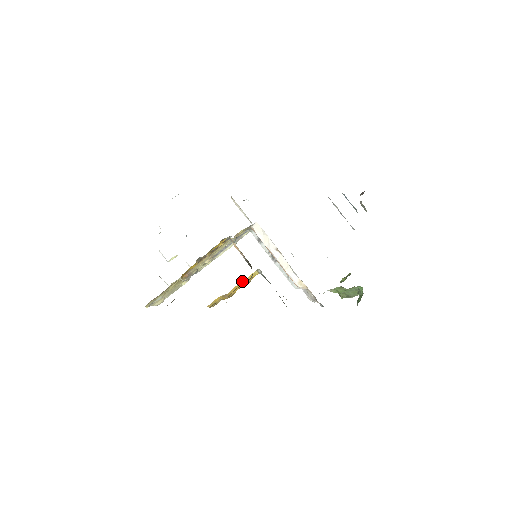
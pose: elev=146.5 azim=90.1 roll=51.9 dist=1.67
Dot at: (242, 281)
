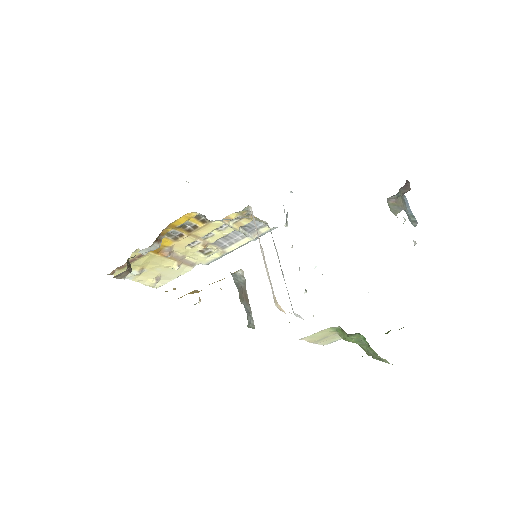
Dot at: occluded
